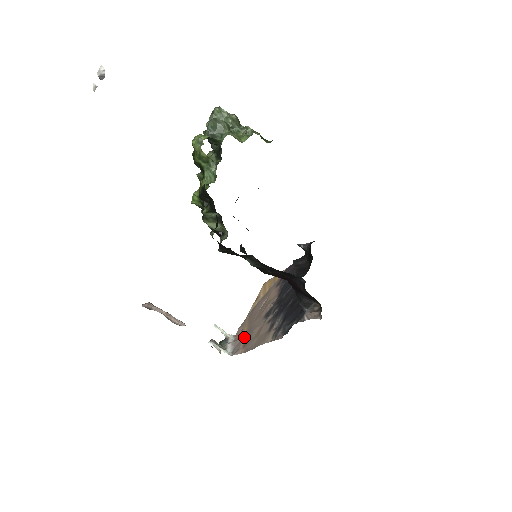
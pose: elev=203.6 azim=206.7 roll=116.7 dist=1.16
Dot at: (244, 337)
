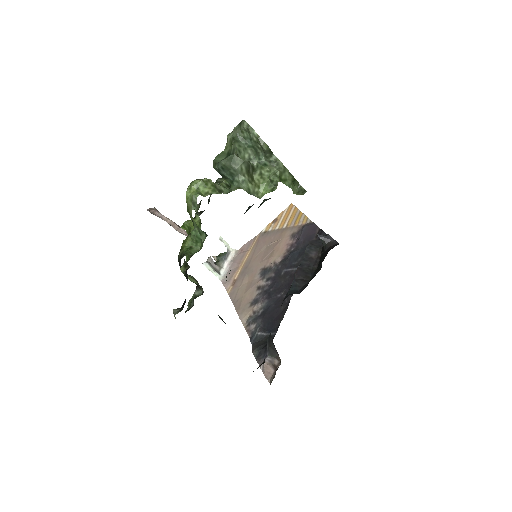
Dot at: (240, 268)
